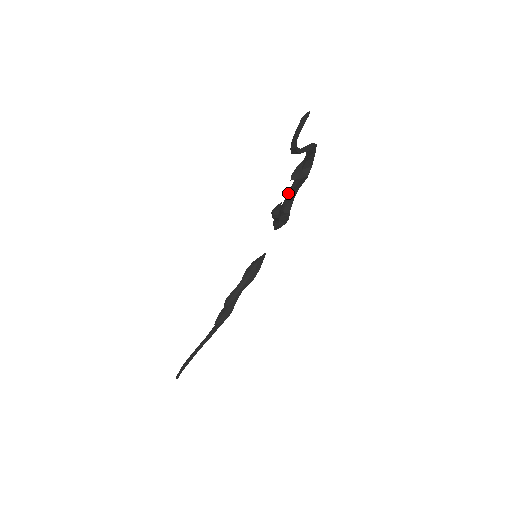
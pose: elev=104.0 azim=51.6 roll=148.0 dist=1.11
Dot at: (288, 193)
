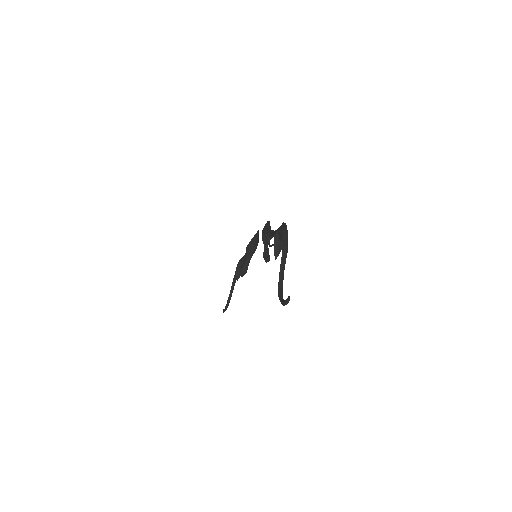
Dot at: (272, 245)
